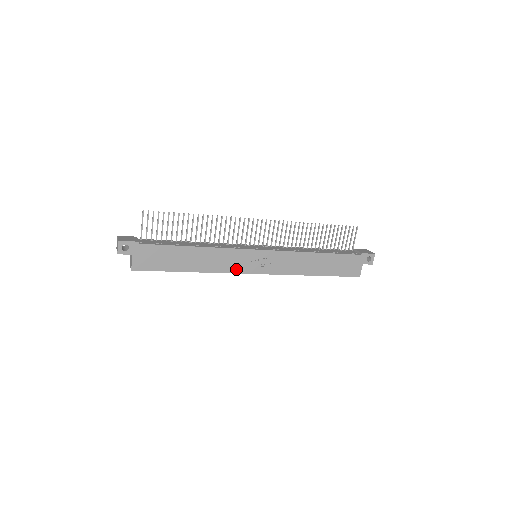
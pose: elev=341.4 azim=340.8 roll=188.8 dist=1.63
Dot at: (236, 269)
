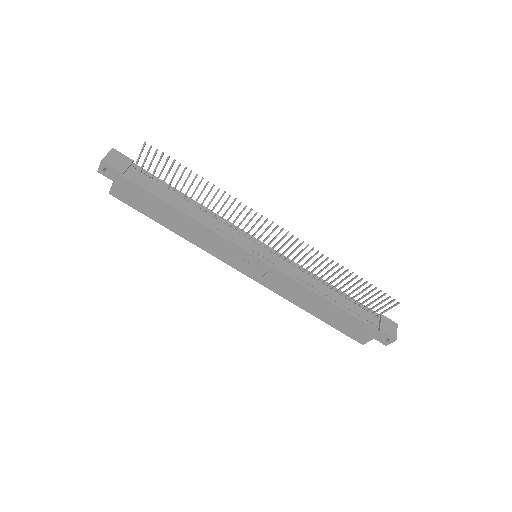
Dot at: (222, 257)
